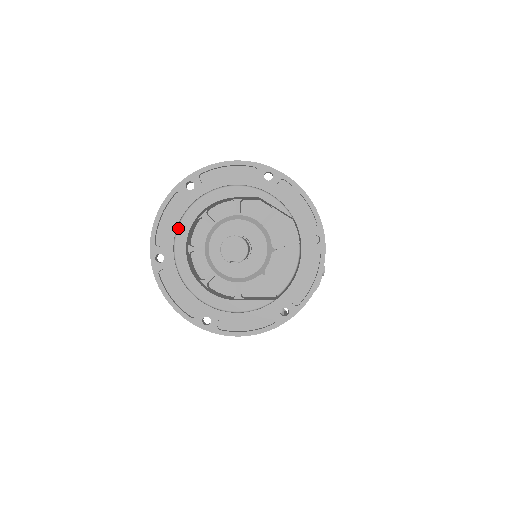
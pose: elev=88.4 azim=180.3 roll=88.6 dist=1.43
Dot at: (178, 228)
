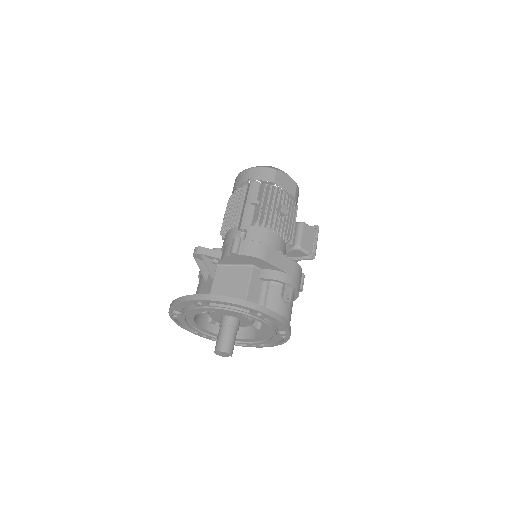
Dot at: (195, 327)
